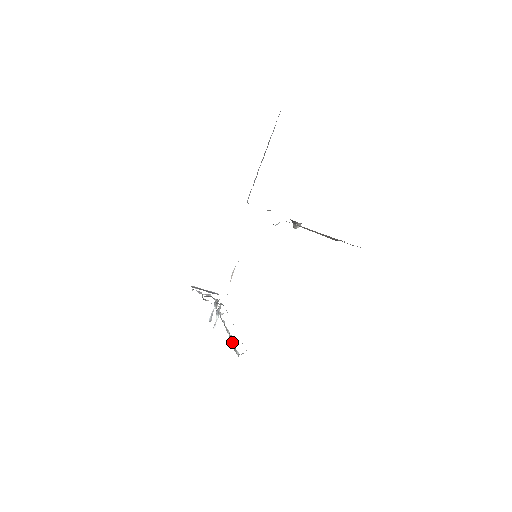
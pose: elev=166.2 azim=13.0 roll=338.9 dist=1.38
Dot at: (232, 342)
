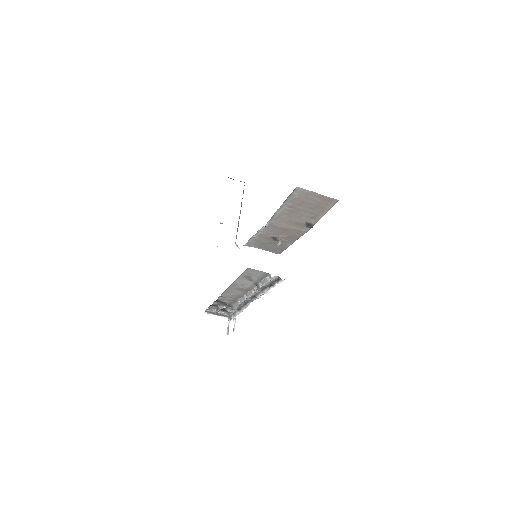
Dot at: (259, 286)
